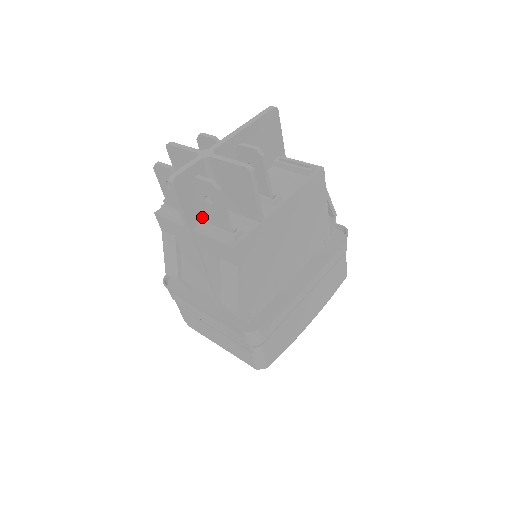
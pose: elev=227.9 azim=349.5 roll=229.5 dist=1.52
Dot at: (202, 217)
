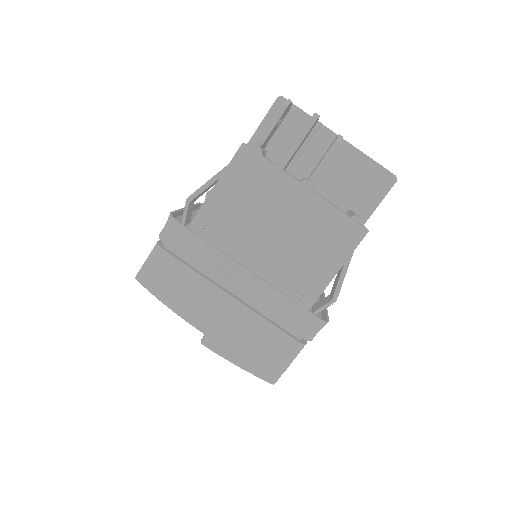
Dot at: occluded
